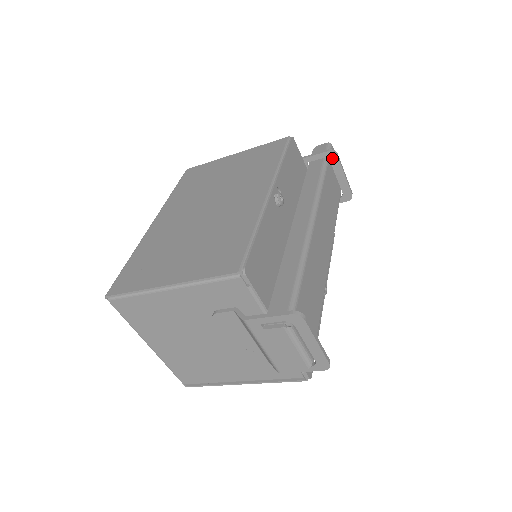
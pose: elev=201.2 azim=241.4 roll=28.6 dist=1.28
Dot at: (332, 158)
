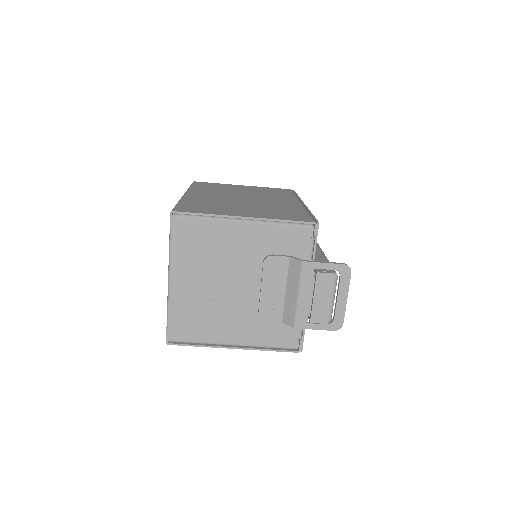
Dot at: occluded
